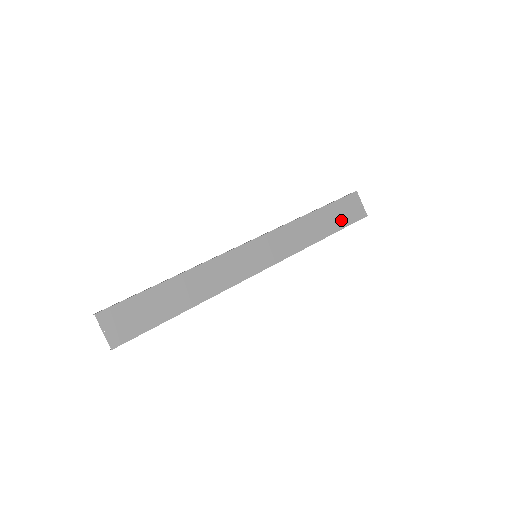
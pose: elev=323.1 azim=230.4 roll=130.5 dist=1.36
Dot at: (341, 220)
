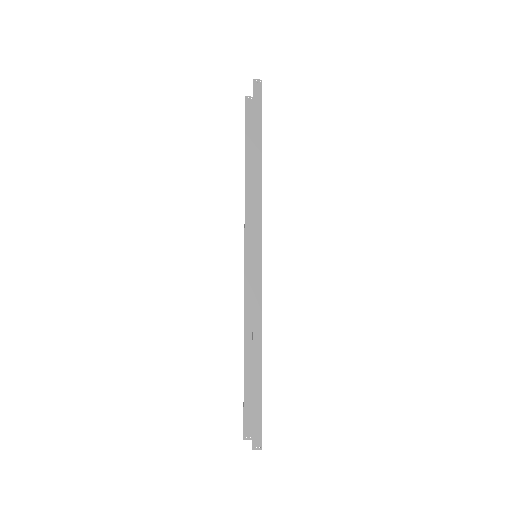
Dot at: occluded
